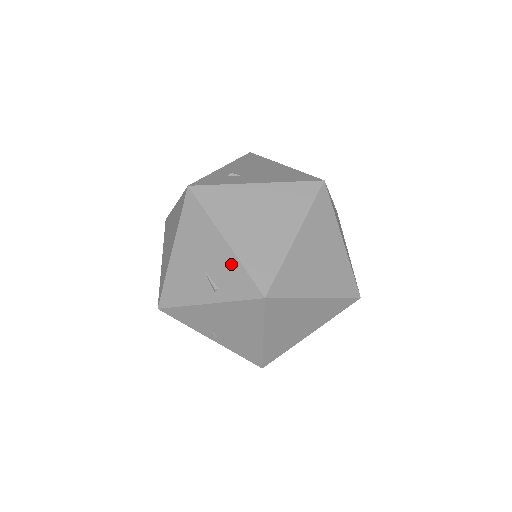
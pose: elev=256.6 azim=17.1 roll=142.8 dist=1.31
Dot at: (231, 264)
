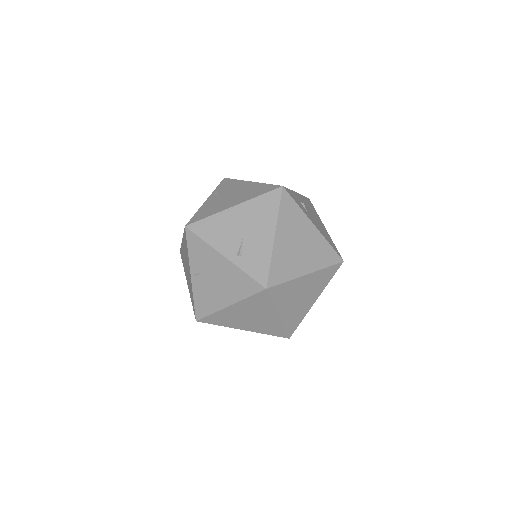
Dot at: (265, 252)
